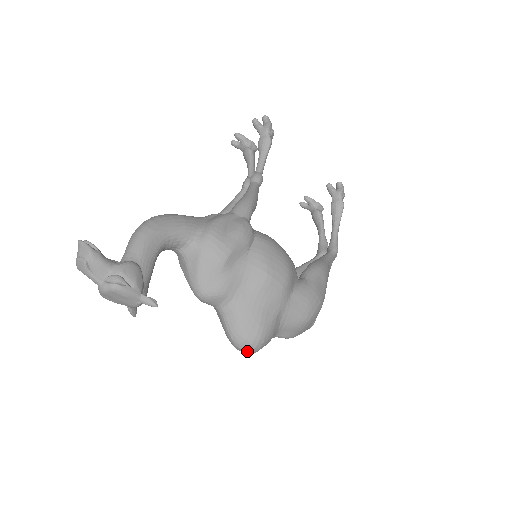
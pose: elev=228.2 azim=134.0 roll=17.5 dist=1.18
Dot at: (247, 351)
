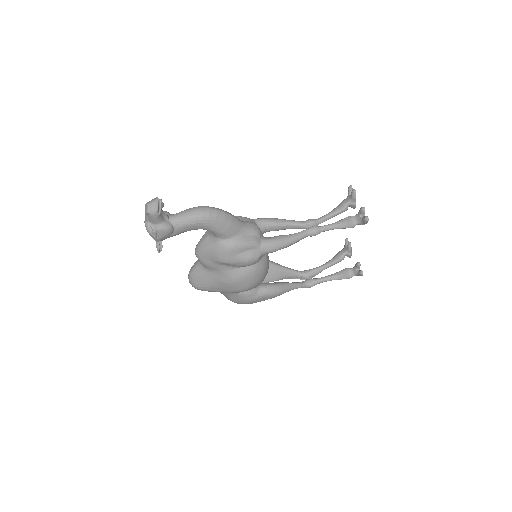
Dot at: (190, 283)
